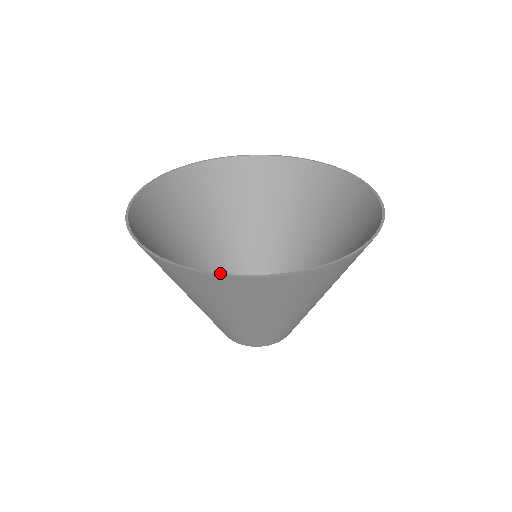
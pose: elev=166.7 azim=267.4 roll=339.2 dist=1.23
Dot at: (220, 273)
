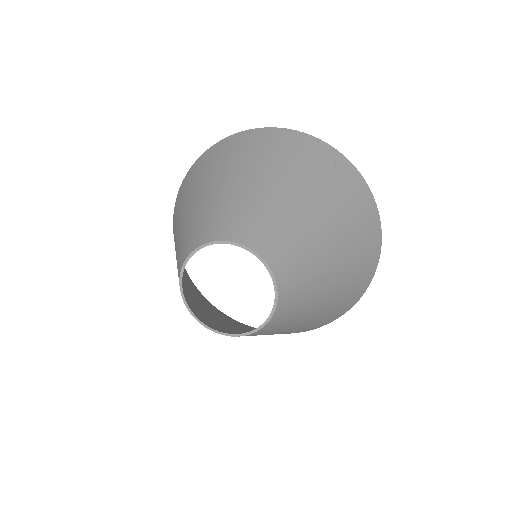
Dot at: occluded
